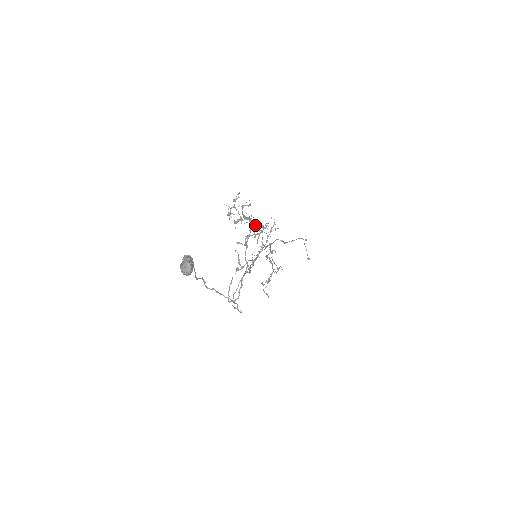
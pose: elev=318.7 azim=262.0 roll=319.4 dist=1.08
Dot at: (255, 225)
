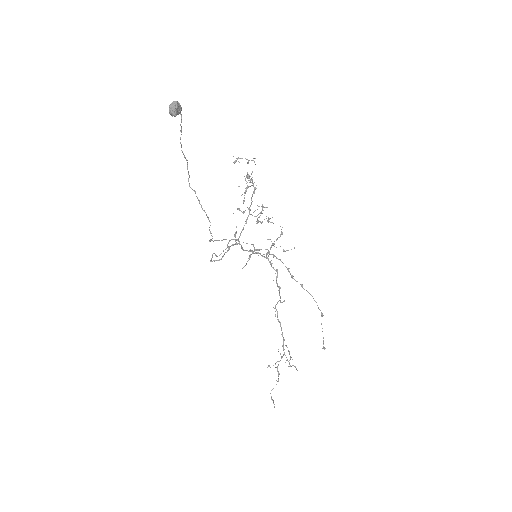
Dot at: (260, 212)
